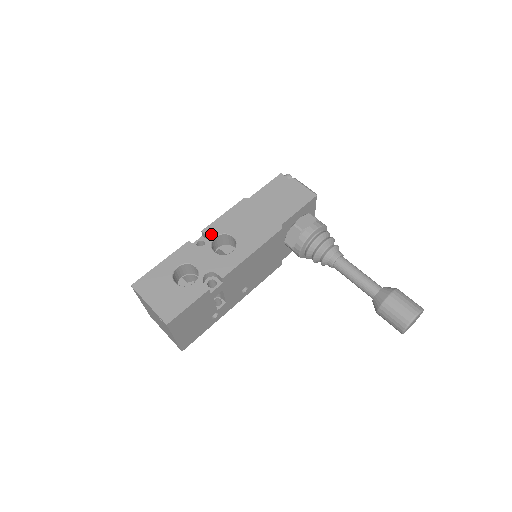
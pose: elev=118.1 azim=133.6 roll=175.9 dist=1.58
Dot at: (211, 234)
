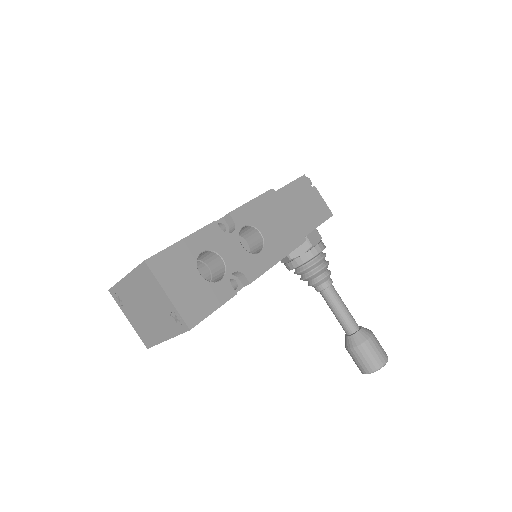
Dot at: (239, 221)
